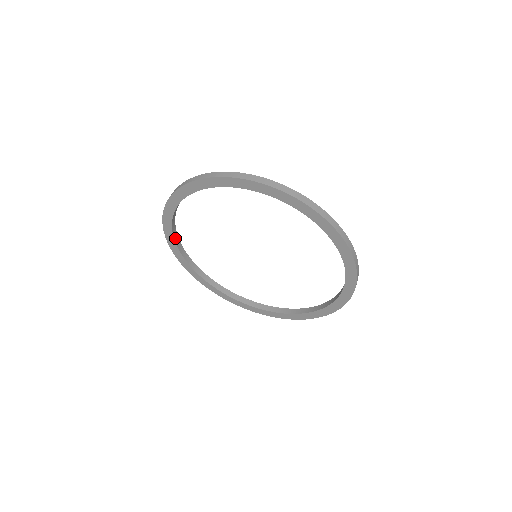
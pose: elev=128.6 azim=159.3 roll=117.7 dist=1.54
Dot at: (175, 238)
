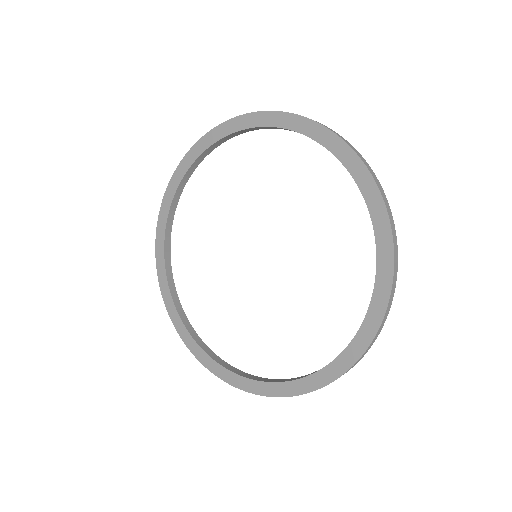
Dot at: (168, 276)
